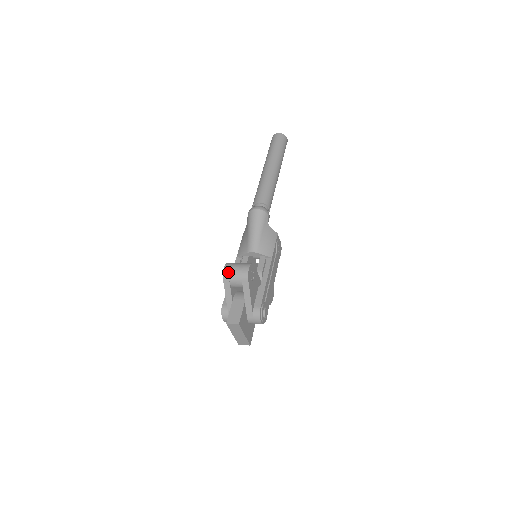
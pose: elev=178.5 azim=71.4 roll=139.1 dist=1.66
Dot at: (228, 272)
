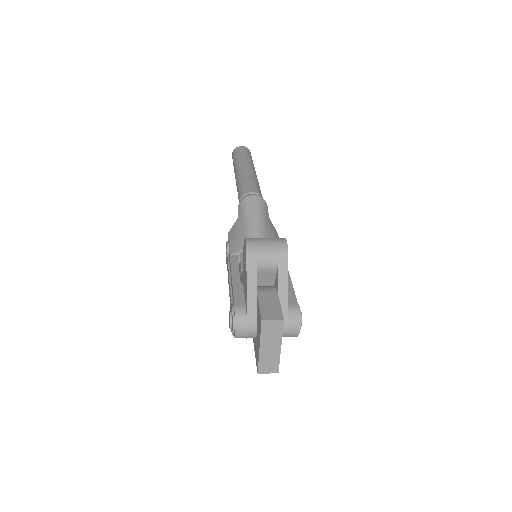
Dot at: (255, 245)
